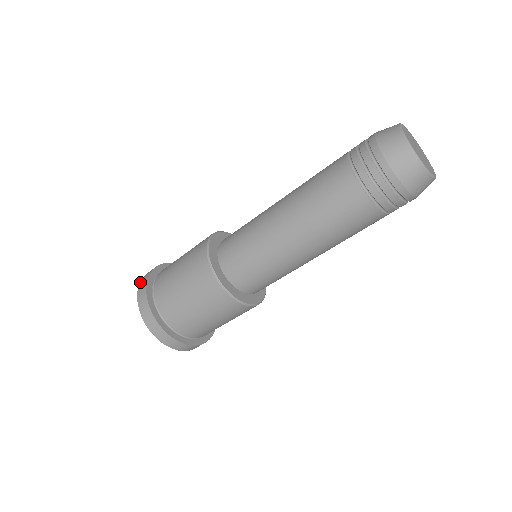
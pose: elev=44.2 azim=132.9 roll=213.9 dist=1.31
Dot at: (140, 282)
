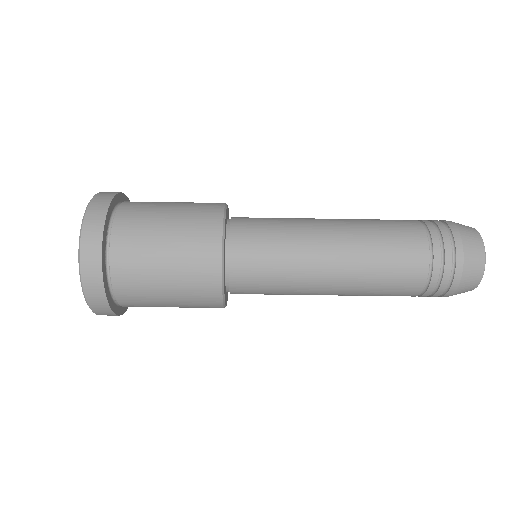
Dot at: (84, 224)
